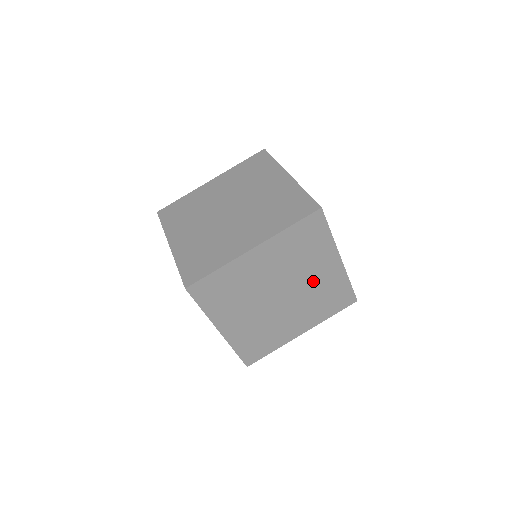
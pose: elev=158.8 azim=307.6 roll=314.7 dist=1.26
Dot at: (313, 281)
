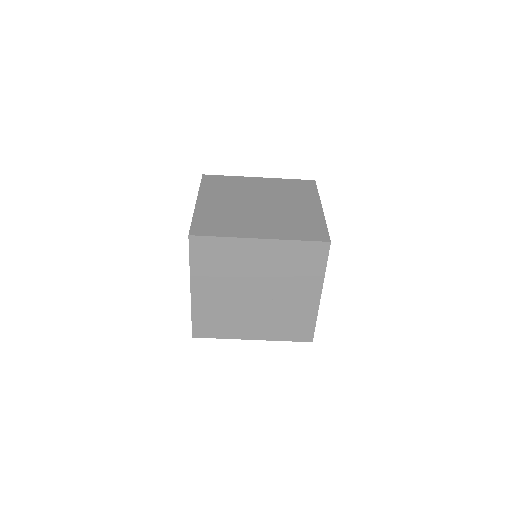
Dot at: occluded
